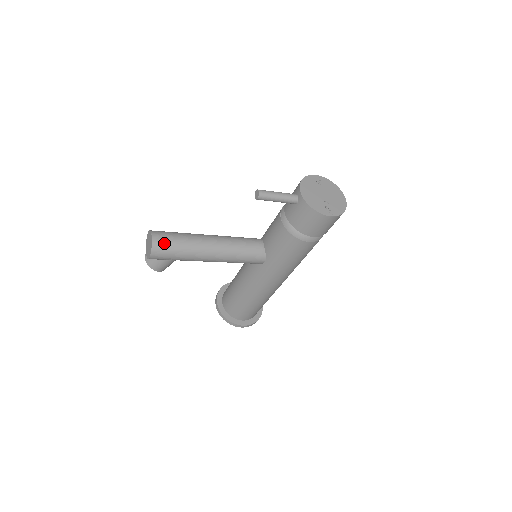
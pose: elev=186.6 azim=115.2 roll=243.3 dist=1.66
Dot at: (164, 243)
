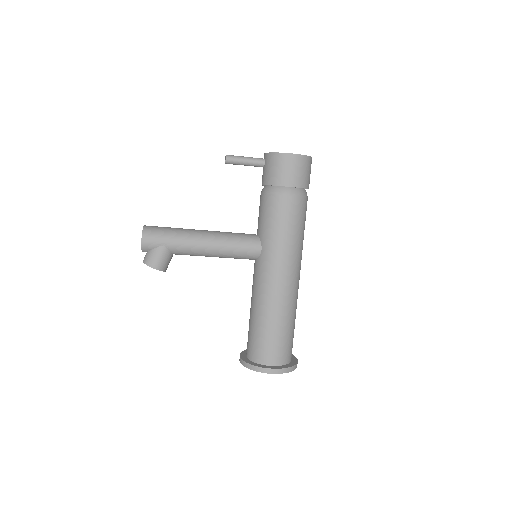
Dot at: (155, 228)
